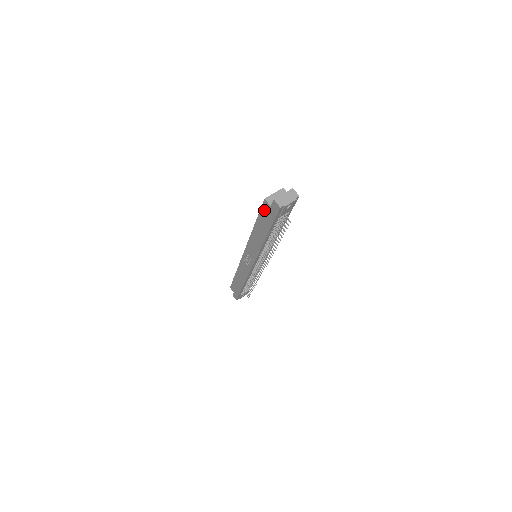
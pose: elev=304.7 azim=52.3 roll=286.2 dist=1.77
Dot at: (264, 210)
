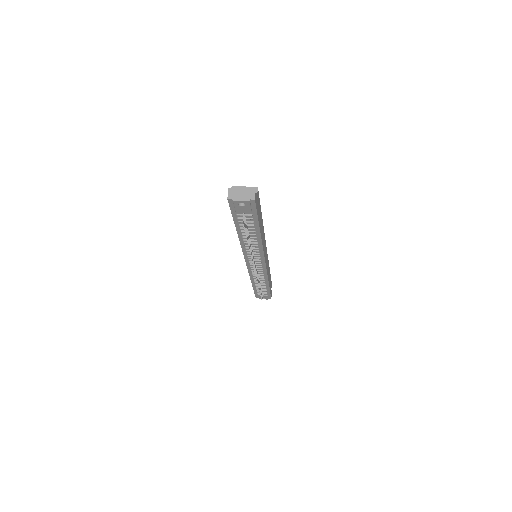
Dot at: occluded
